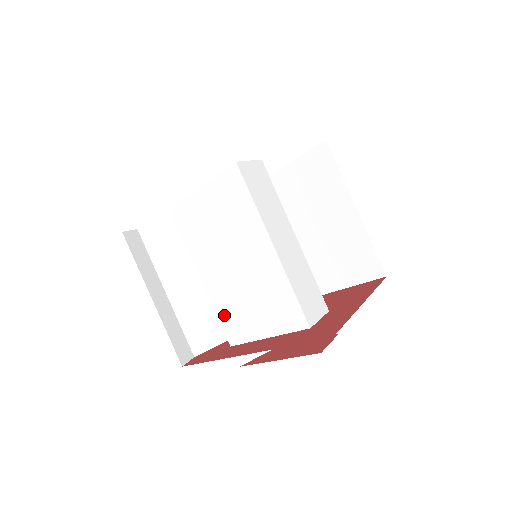
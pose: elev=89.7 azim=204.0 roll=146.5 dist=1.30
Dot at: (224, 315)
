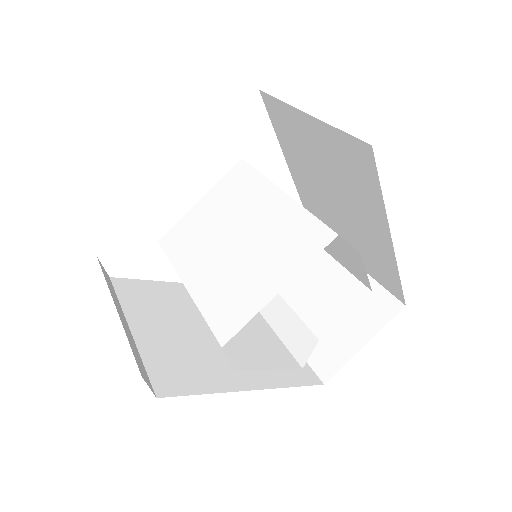
Dot at: (215, 308)
